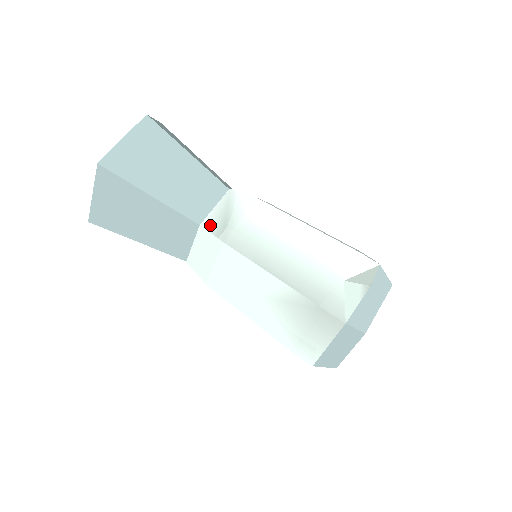
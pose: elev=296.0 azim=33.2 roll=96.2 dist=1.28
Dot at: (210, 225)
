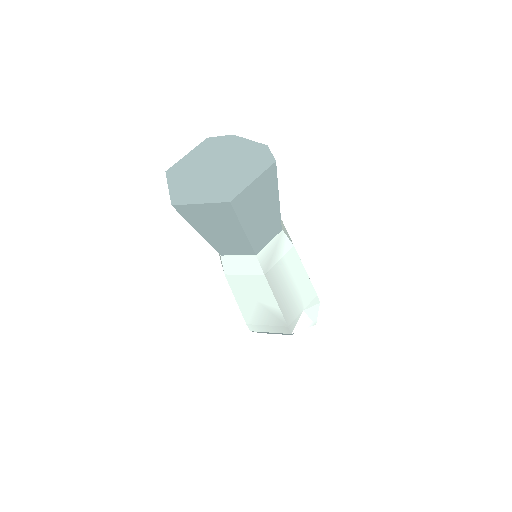
Dot at: (262, 258)
